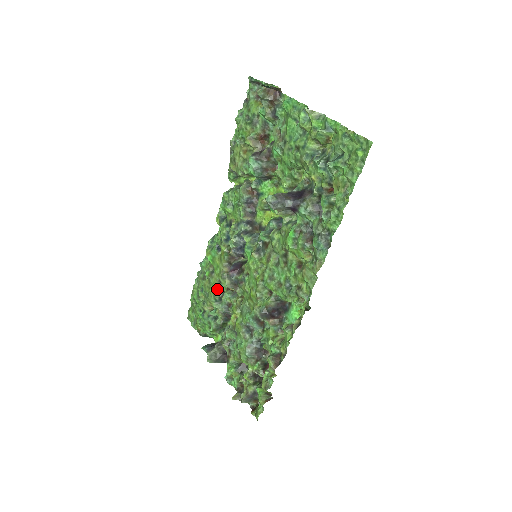
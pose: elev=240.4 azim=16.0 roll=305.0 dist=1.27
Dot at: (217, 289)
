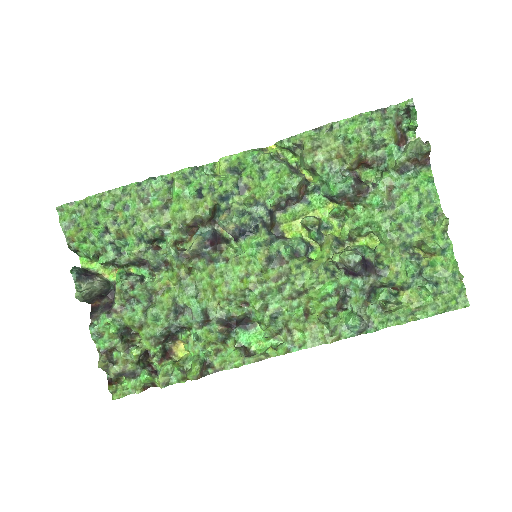
Dot at: (158, 230)
